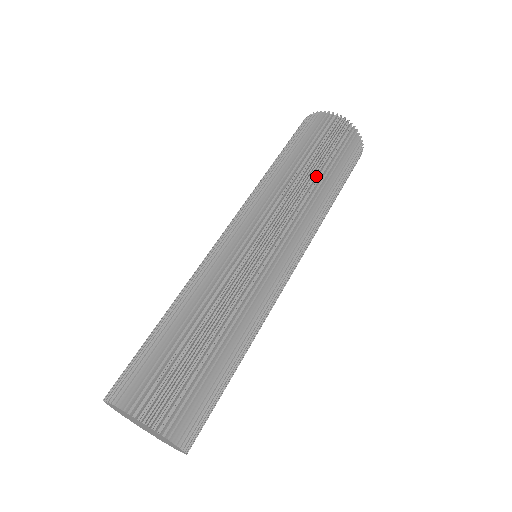
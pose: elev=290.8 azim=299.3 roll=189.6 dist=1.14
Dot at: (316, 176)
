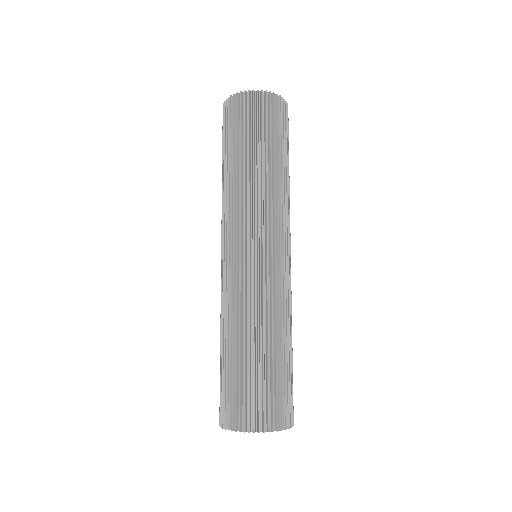
Dot at: (268, 166)
